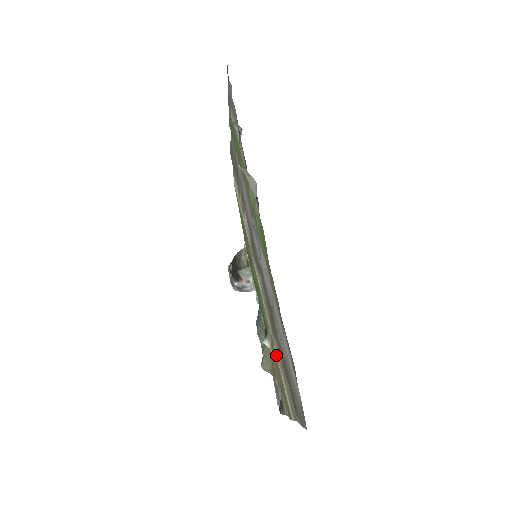
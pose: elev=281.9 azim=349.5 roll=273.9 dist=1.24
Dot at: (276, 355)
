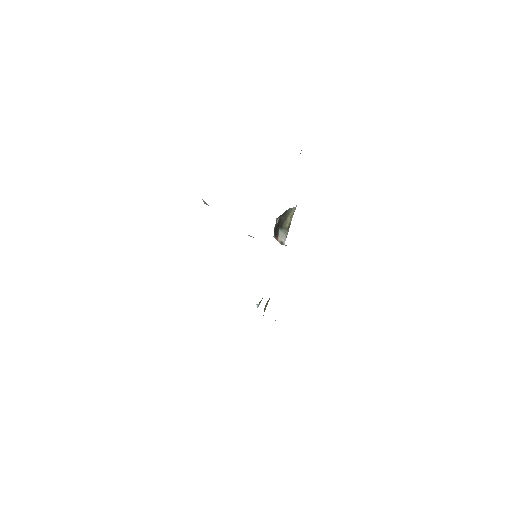
Dot at: occluded
